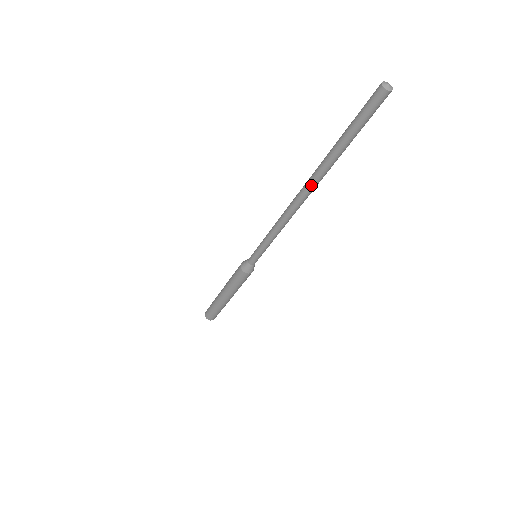
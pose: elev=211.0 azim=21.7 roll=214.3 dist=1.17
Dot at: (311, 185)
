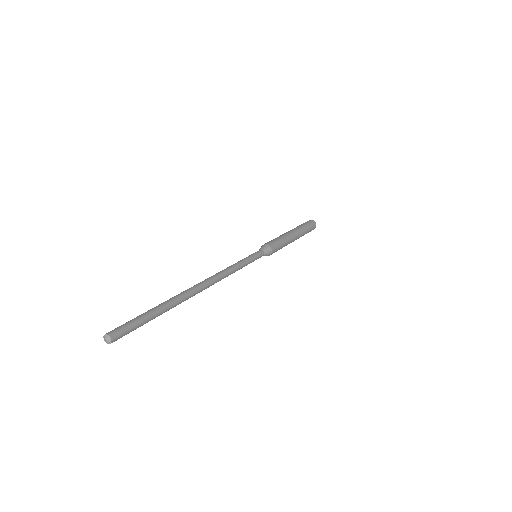
Dot at: (190, 297)
